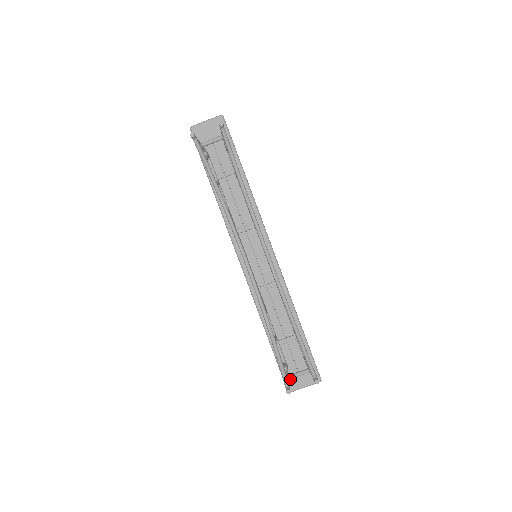
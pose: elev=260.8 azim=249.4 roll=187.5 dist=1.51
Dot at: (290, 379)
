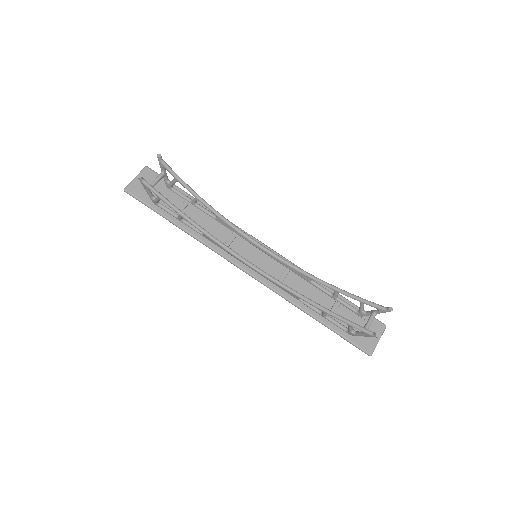
Dot at: (362, 342)
